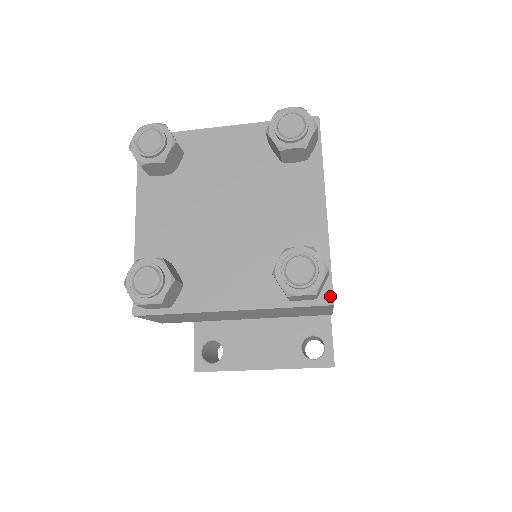
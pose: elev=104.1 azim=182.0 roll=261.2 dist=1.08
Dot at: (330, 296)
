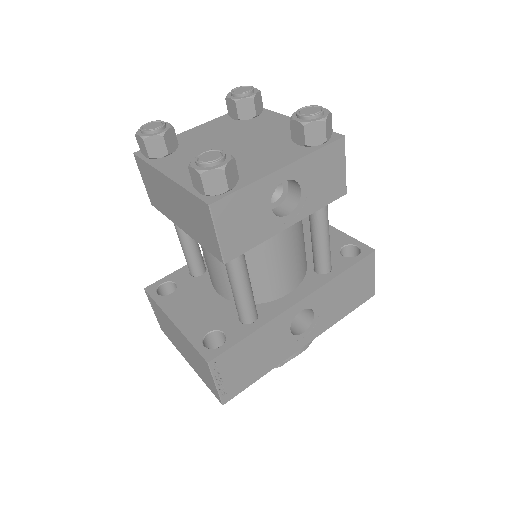
Dot at: (214, 200)
